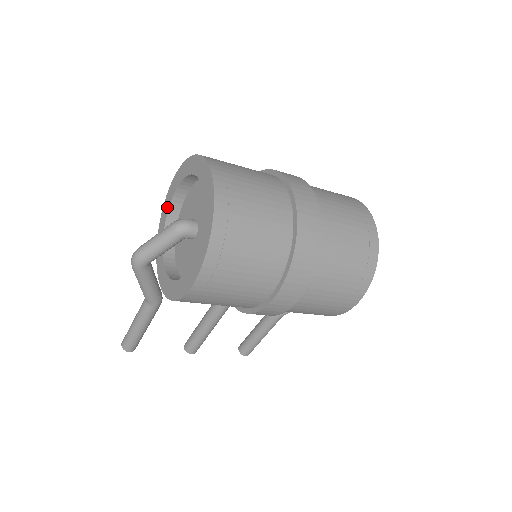
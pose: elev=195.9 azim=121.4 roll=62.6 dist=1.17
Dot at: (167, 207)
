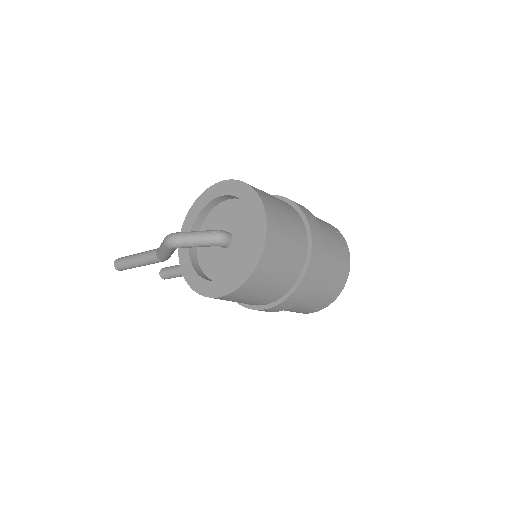
Dot at: (207, 200)
